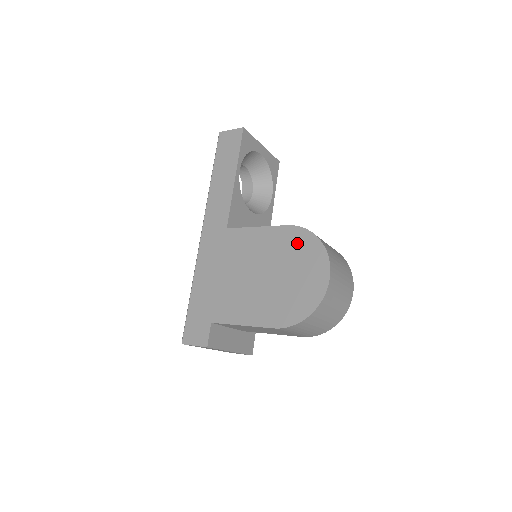
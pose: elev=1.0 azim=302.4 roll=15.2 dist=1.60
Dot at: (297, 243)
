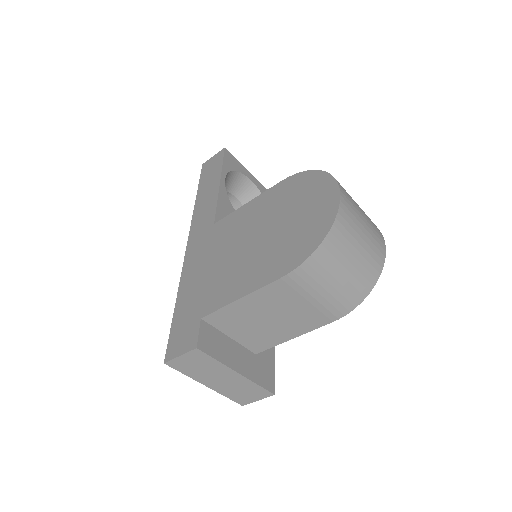
Dot at: (294, 188)
